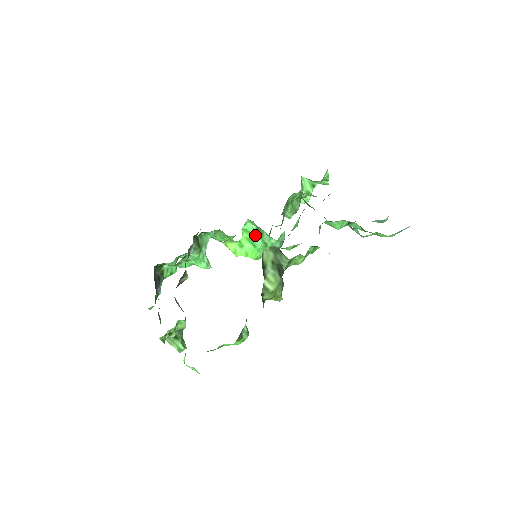
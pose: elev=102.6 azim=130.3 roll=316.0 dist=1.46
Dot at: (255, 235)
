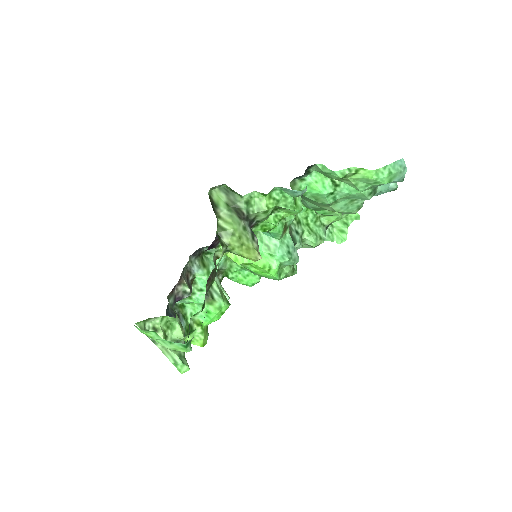
Dot at: occluded
